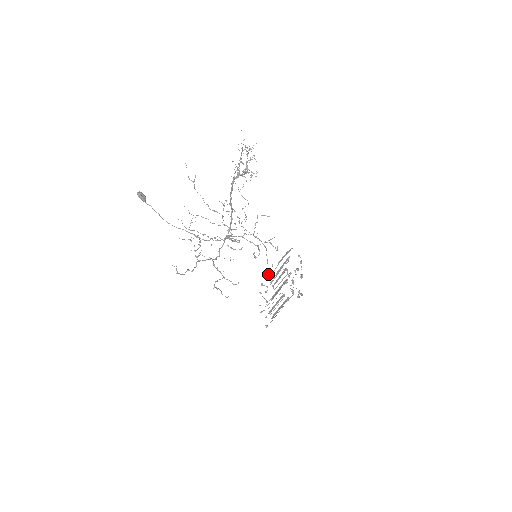
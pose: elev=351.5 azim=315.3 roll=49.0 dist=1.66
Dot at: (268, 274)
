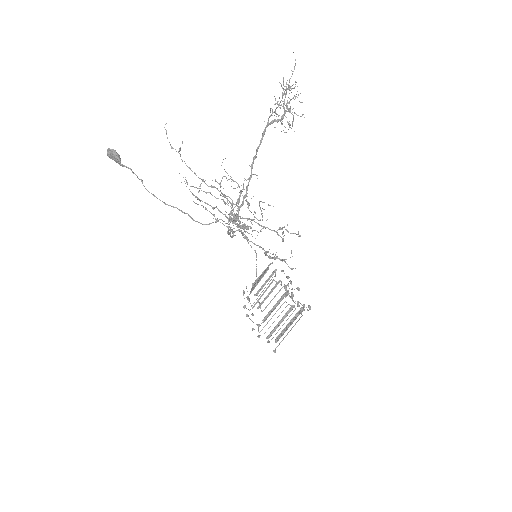
Dot at: occluded
